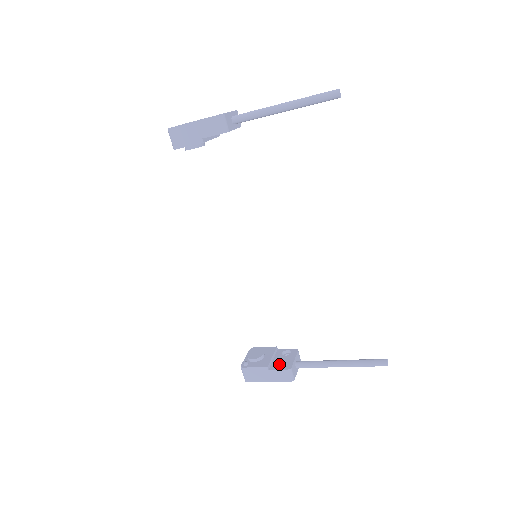
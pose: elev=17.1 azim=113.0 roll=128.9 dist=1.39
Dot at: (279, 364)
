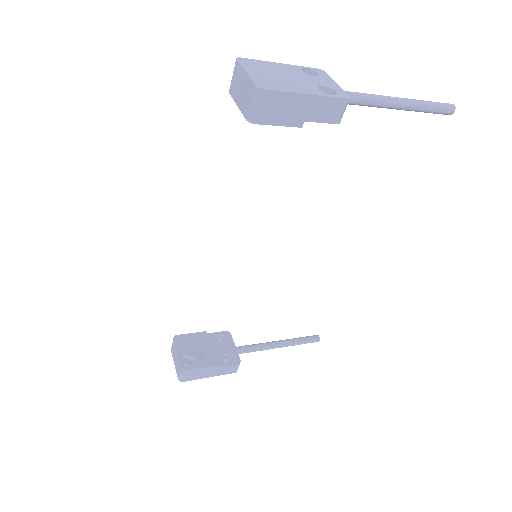
Dot at: (222, 356)
